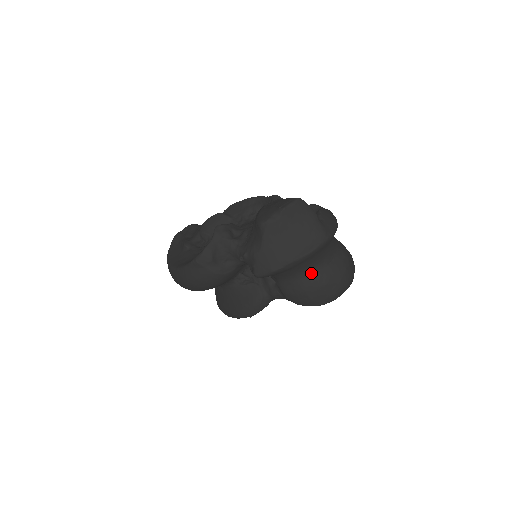
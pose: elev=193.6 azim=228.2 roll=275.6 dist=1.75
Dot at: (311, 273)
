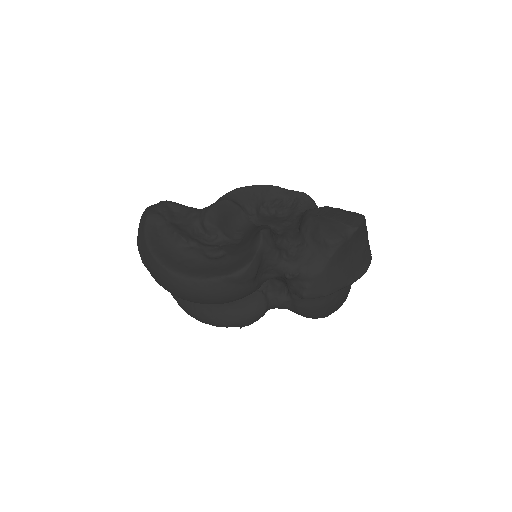
Dot at: occluded
